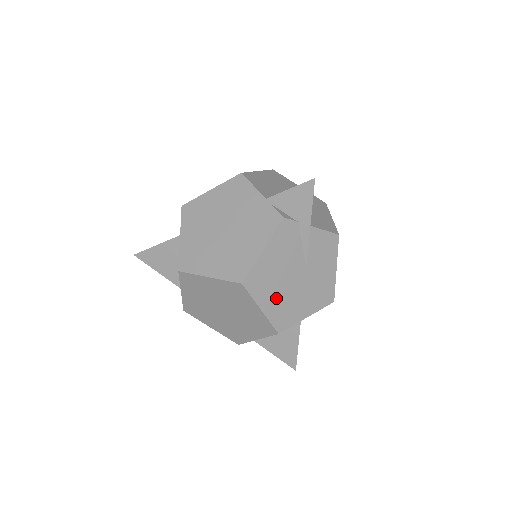
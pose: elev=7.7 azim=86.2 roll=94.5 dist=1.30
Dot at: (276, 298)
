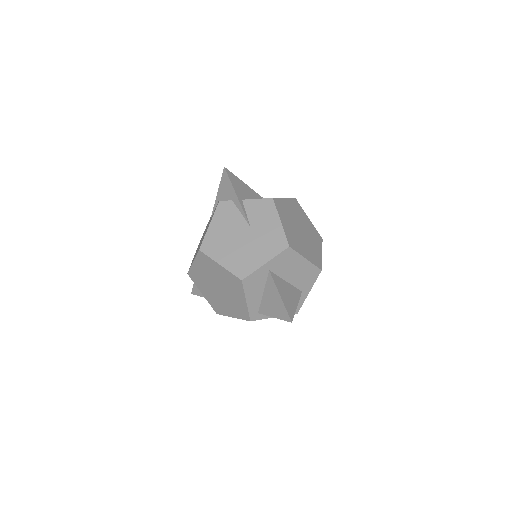
Dot at: (231, 254)
